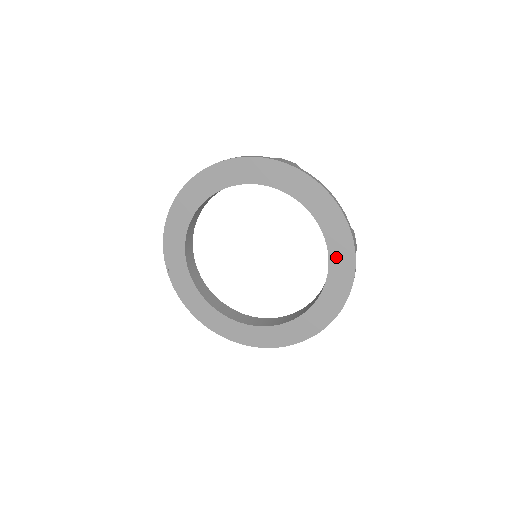
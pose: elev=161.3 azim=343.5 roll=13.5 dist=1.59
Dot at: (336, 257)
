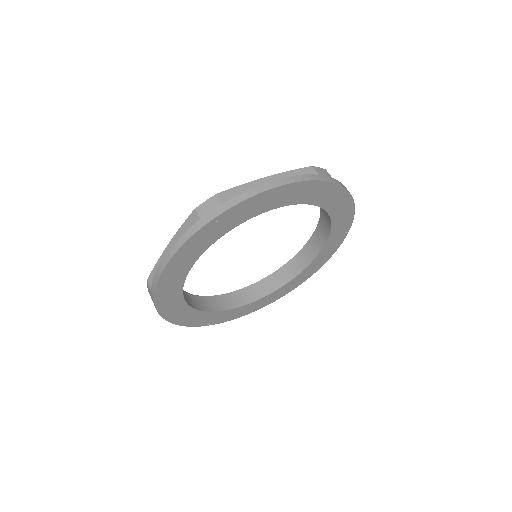
Dot at: (323, 200)
